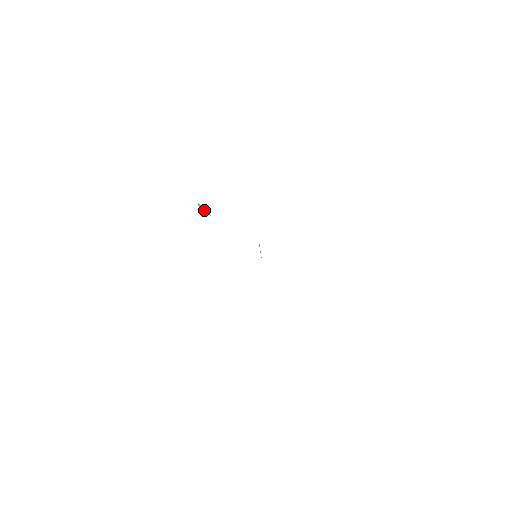
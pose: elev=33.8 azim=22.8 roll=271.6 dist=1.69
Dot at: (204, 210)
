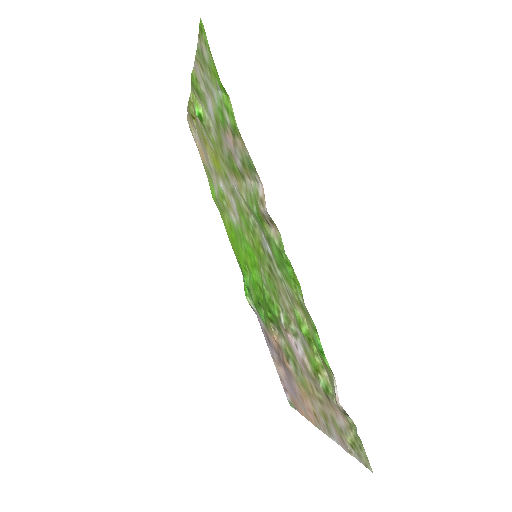
Dot at: (200, 80)
